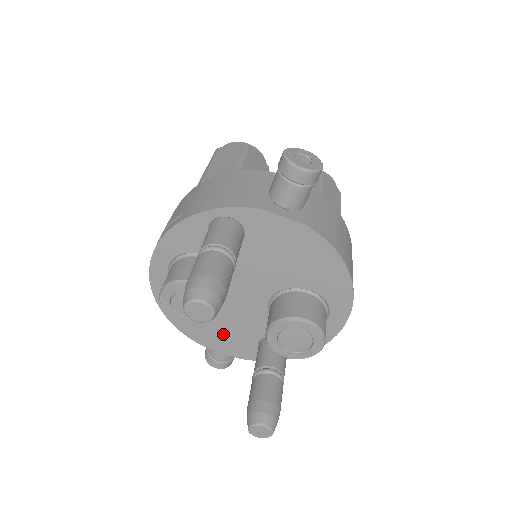
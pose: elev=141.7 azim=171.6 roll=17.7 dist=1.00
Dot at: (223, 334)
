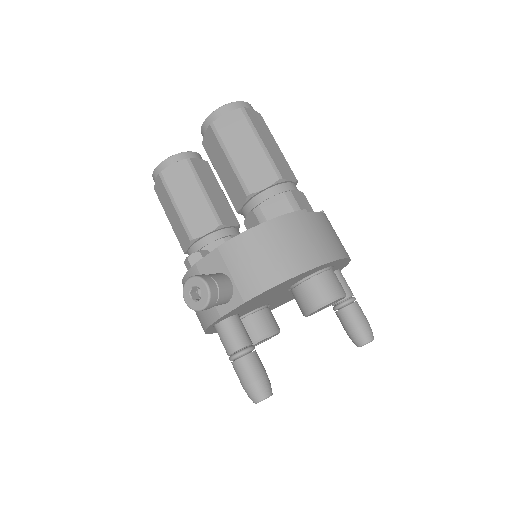
Dot at: occluded
